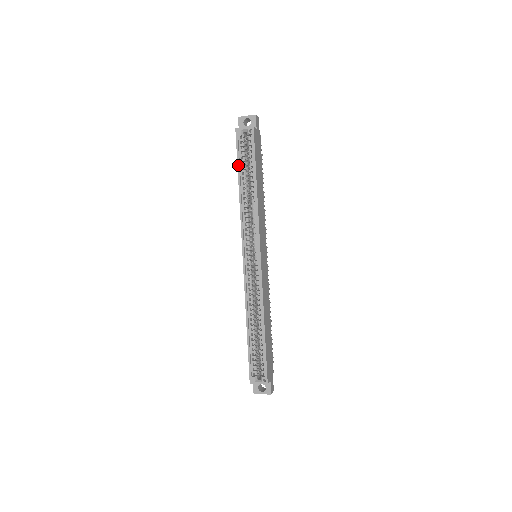
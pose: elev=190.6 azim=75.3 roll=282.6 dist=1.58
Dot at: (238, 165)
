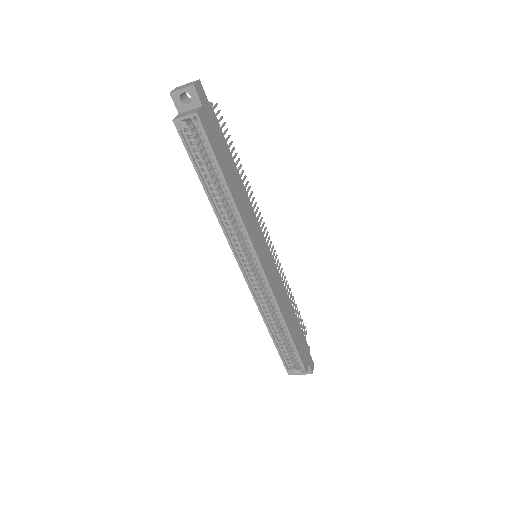
Dot at: (195, 169)
